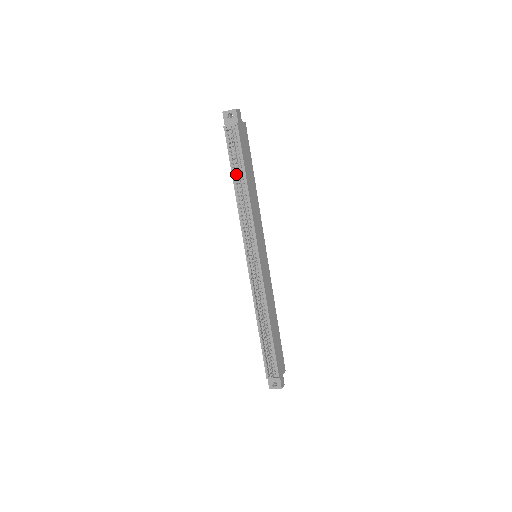
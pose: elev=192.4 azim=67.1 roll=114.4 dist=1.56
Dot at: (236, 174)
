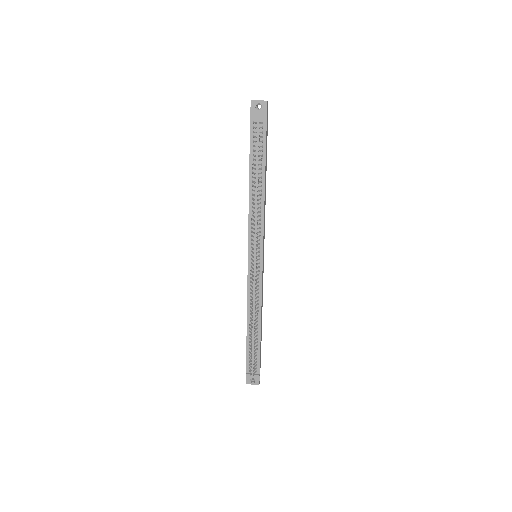
Dot at: (254, 171)
